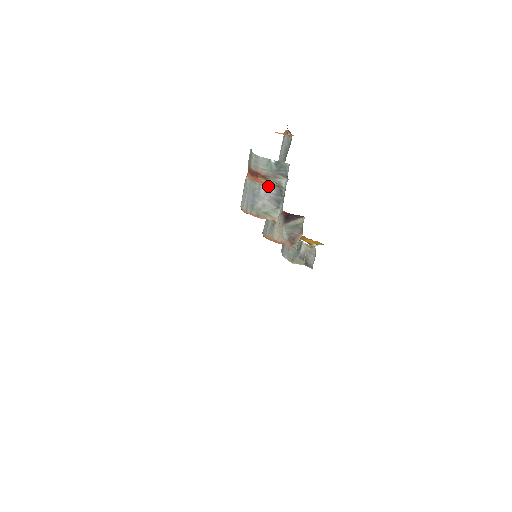
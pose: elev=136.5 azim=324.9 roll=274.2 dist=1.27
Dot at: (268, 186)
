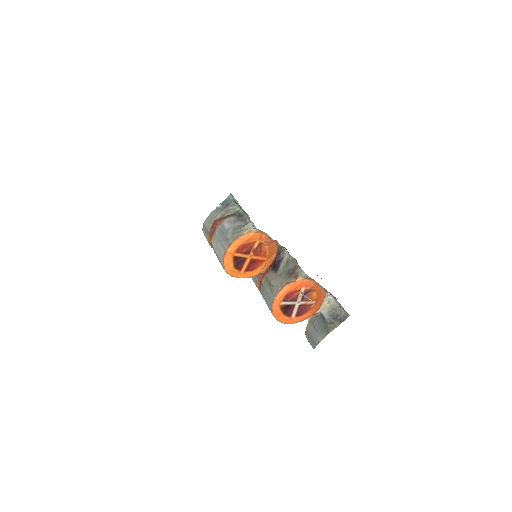
Dot at: (227, 219)
